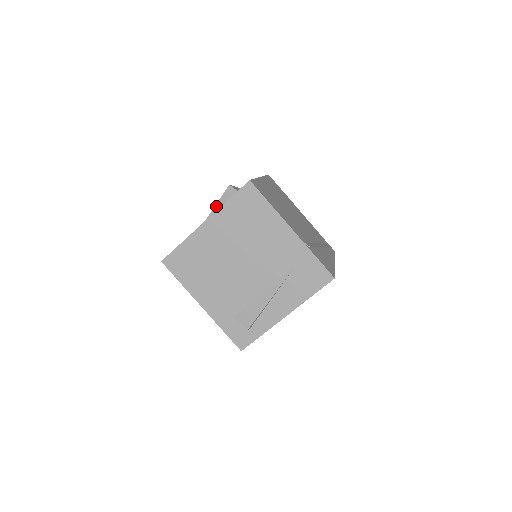
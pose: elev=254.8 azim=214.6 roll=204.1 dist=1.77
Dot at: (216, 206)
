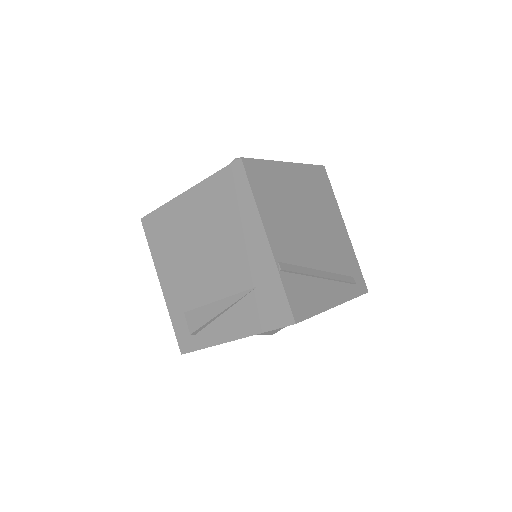
Dot at: occluded
